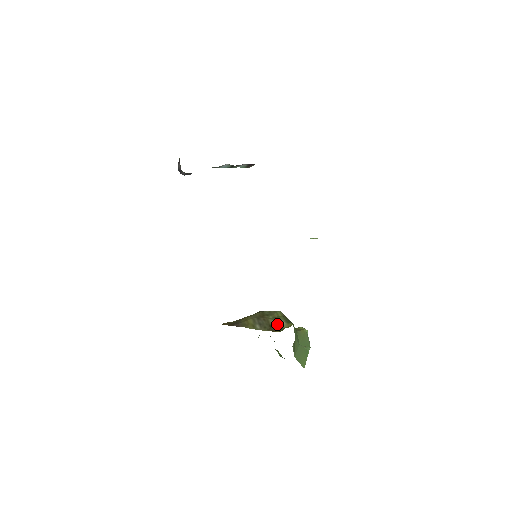
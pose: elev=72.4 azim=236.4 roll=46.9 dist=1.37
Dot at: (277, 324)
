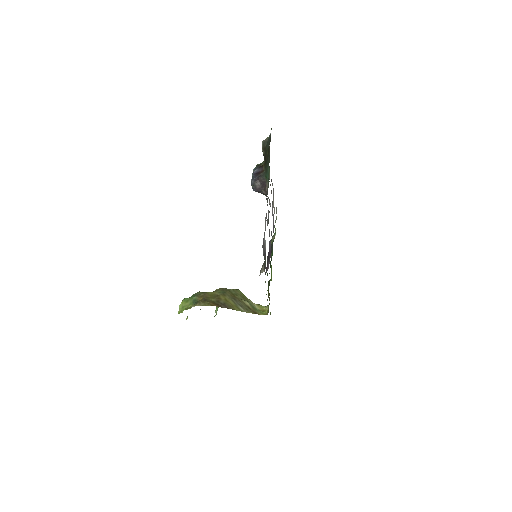
Dot at: (252, 306)
